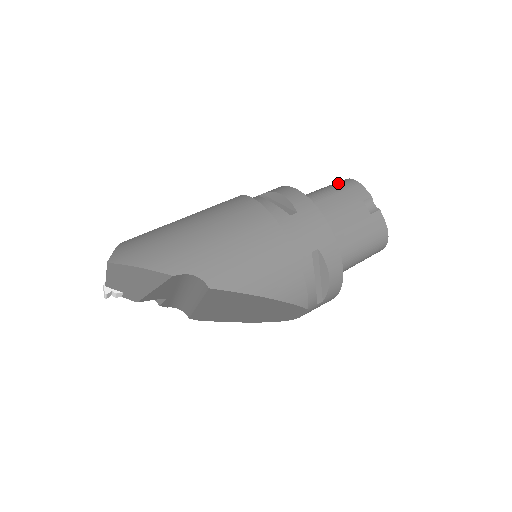
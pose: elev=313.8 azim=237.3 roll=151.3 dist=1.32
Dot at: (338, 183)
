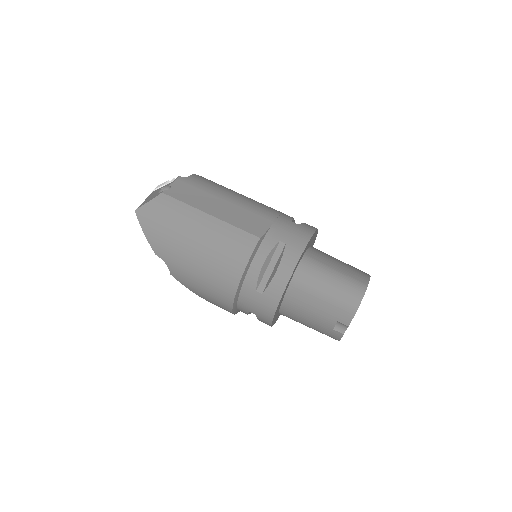
Dot at: (347, 293)
